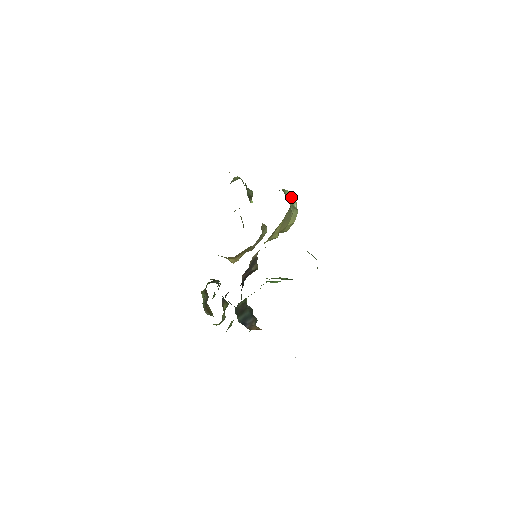
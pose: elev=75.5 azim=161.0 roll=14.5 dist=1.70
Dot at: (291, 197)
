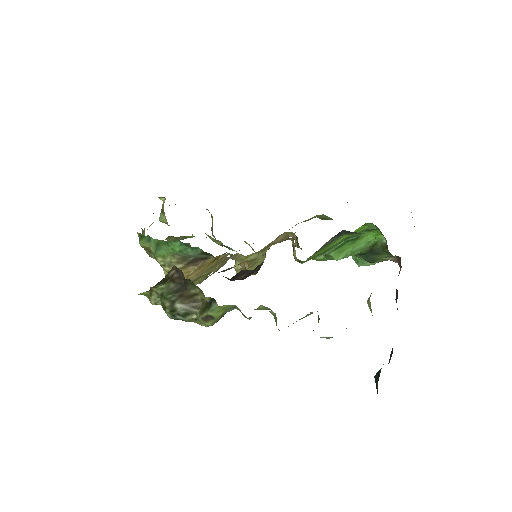
Dot at: occluded
